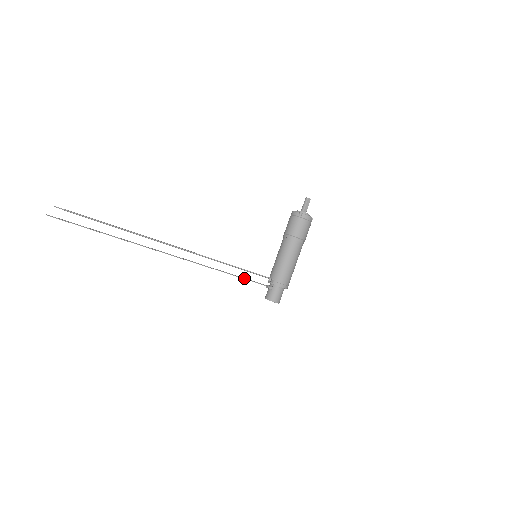
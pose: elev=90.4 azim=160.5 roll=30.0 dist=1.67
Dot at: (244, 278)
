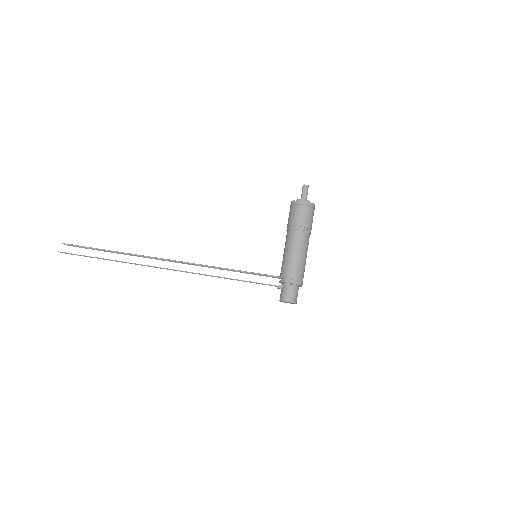
Dot at: occluded
